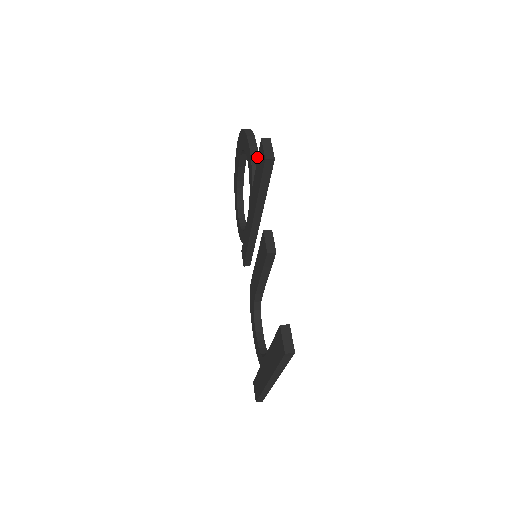
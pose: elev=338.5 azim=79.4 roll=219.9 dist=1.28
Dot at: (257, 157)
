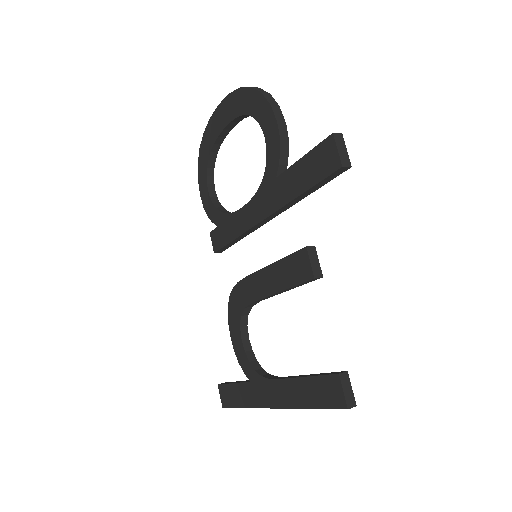
Dot at: (287, 139)
